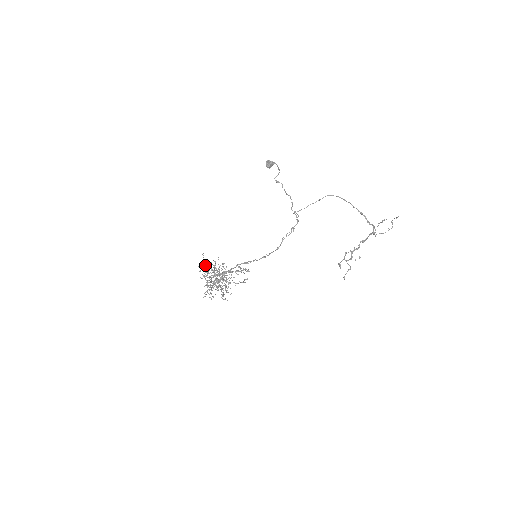
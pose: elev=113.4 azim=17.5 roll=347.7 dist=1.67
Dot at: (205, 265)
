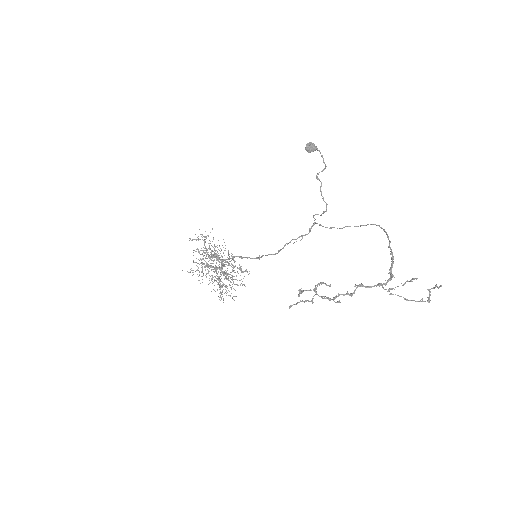
Dot at: occluded
